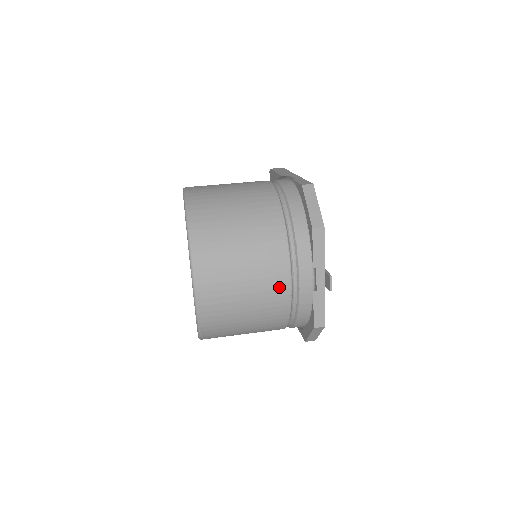
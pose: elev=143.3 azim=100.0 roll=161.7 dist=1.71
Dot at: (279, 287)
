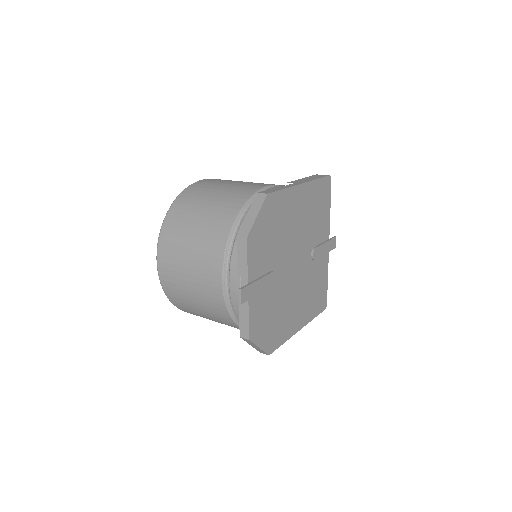
Dot at: (214, 285)
